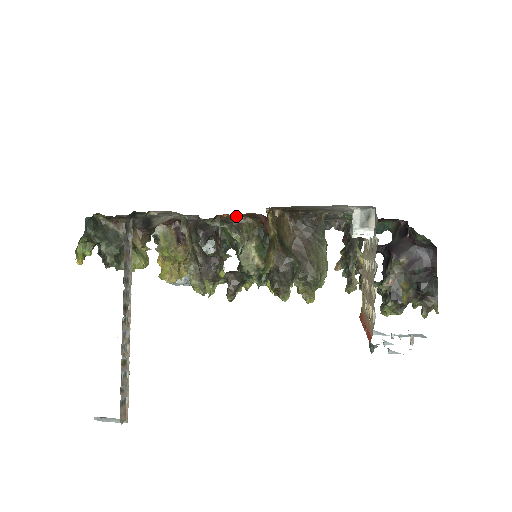
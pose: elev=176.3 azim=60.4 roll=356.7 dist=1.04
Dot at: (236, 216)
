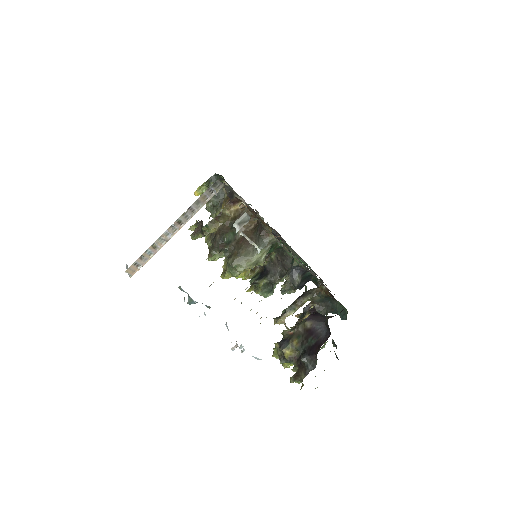
Dot at: (264, 222)
